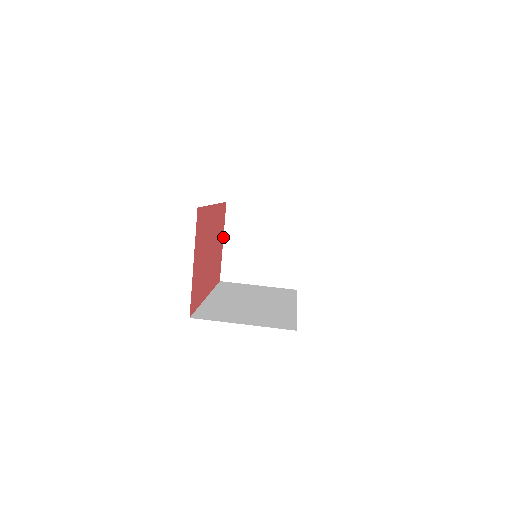
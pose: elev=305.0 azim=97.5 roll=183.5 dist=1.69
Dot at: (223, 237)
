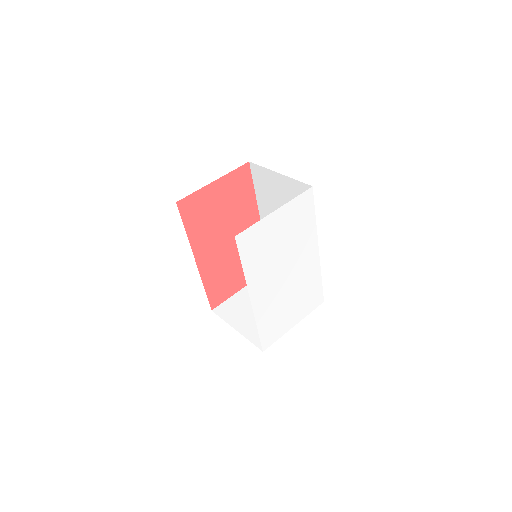
Dot at: (245, 286)
